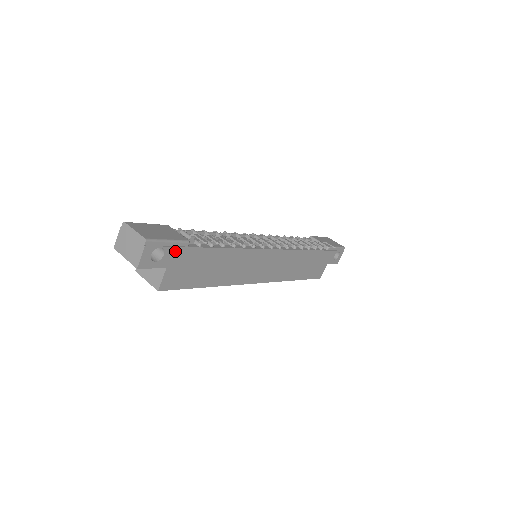
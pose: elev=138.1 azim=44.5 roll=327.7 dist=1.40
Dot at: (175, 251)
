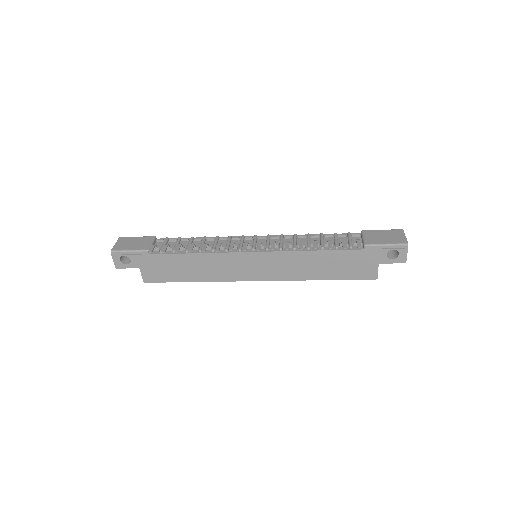
Dot at: (139, 257)
